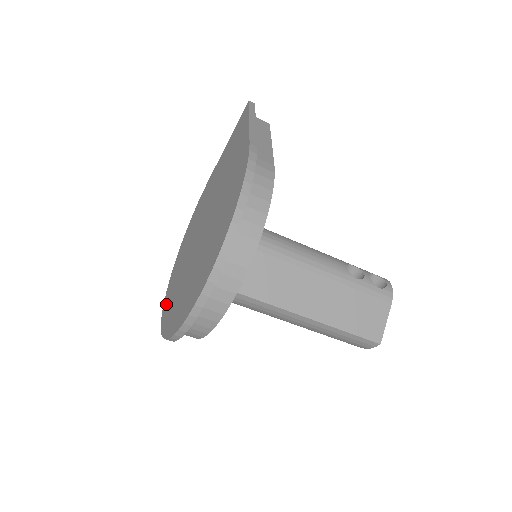
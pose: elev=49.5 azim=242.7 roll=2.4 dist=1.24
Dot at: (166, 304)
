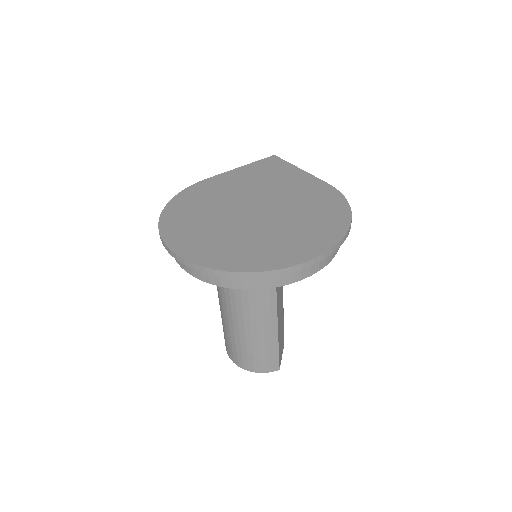
Dot at: (188, 248)
